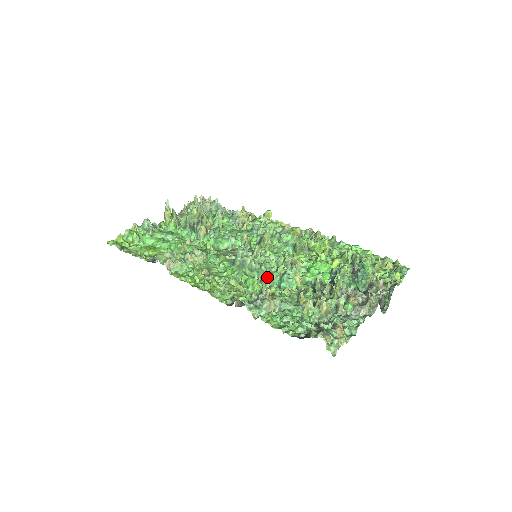
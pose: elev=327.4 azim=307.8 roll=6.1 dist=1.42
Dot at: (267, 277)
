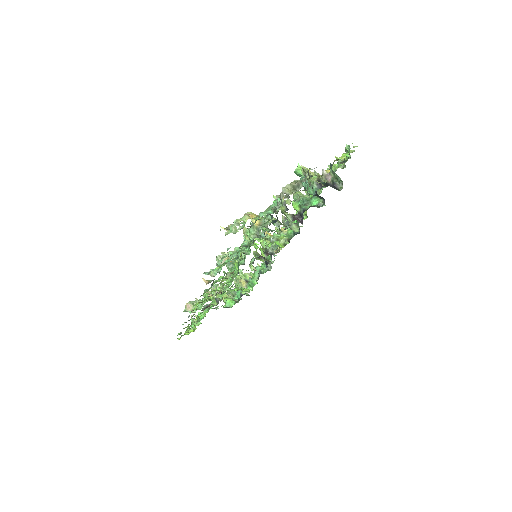
Dot at: occluded
